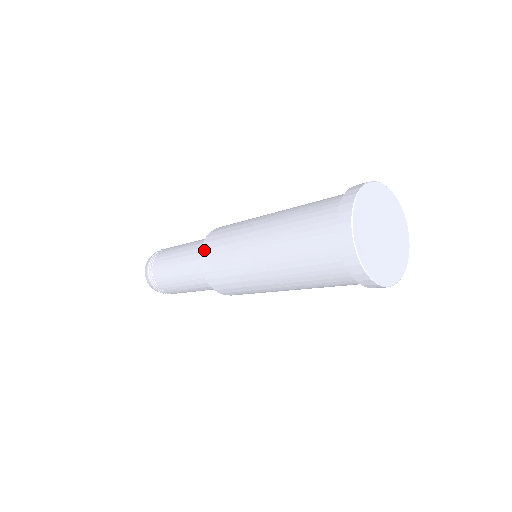
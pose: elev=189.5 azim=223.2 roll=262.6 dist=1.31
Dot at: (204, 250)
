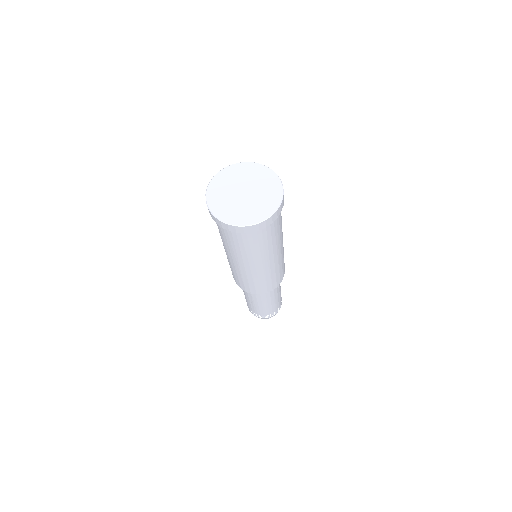
Dot at: occluded
